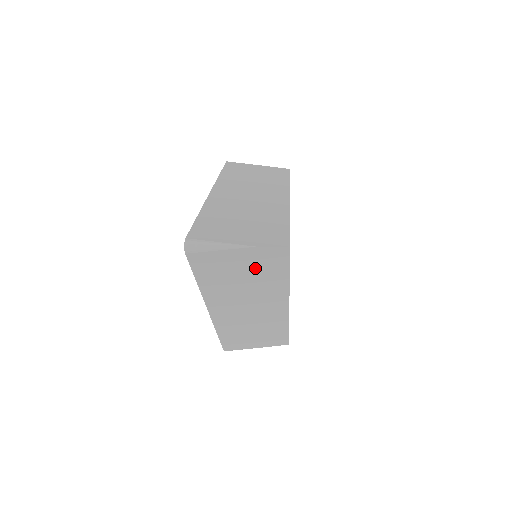
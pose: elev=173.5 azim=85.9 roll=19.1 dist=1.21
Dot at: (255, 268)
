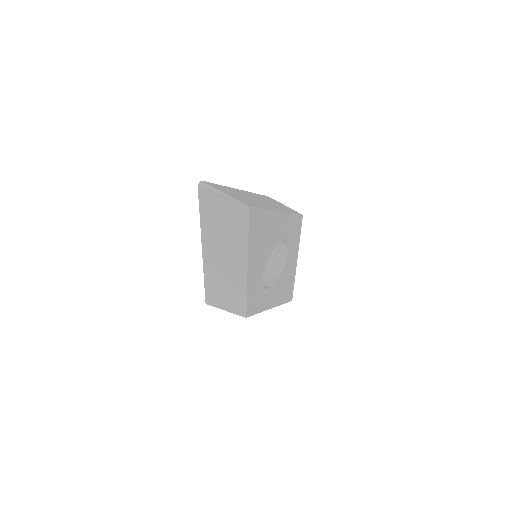
Dot at: (230, 217)
